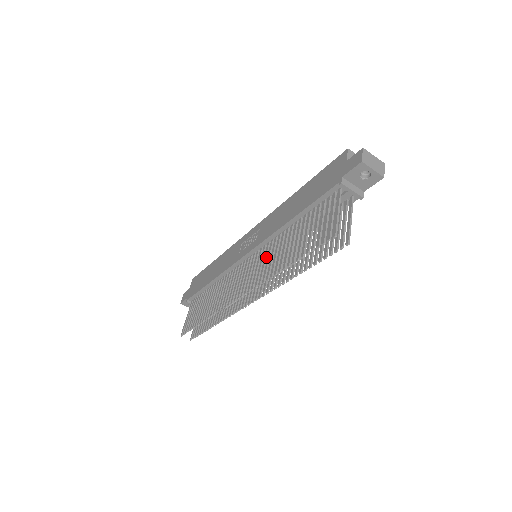
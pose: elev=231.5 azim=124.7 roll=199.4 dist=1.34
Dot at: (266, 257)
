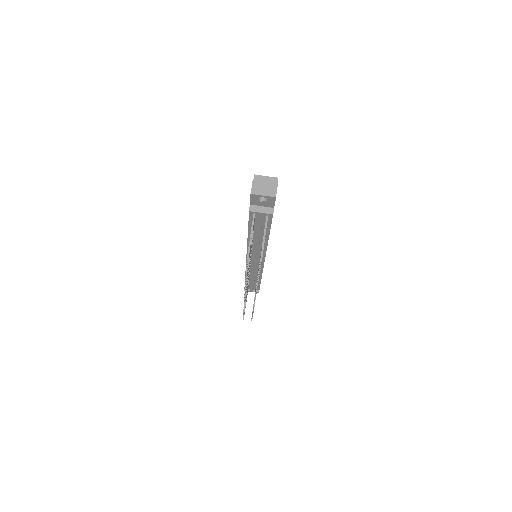
Dot at: occluded
